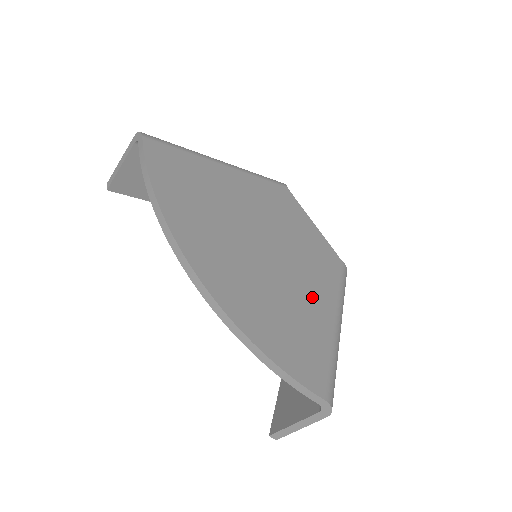
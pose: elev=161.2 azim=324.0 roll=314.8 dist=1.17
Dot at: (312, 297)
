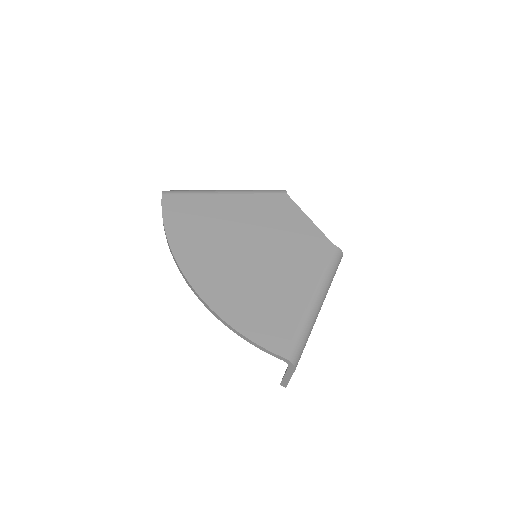
Dot at: (291, 282)
